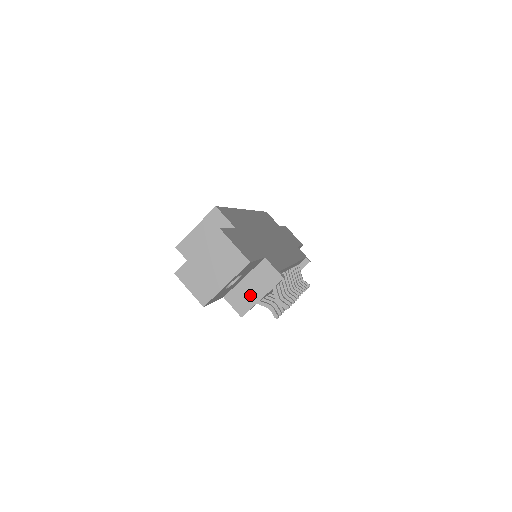
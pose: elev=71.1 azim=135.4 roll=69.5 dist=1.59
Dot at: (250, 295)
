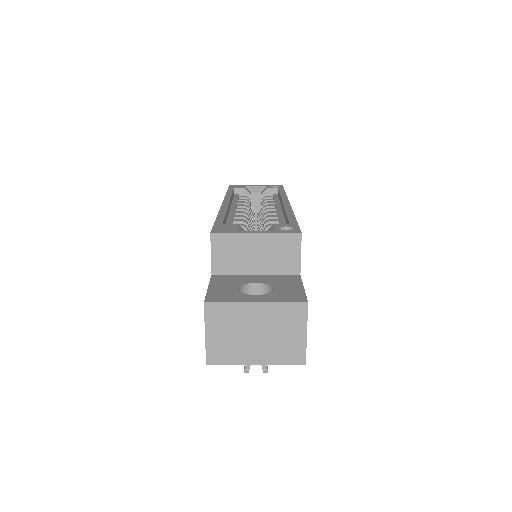
Dot at: occluded
